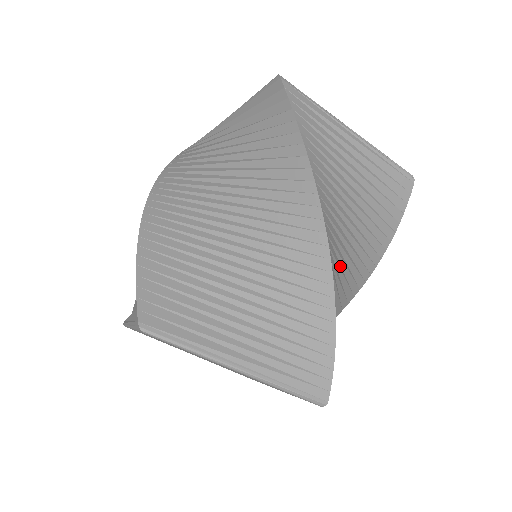
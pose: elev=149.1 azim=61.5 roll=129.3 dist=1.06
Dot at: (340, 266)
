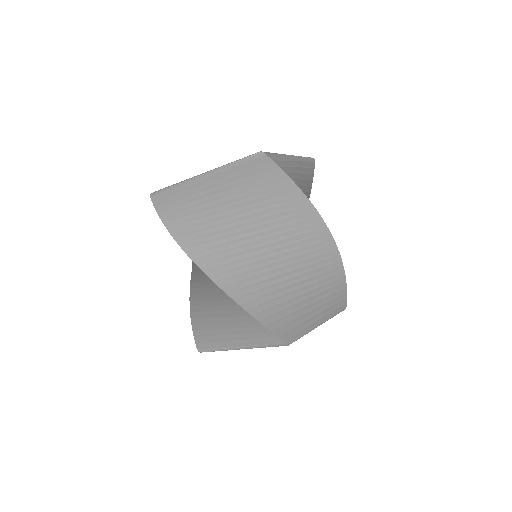
Dot at: occluded
